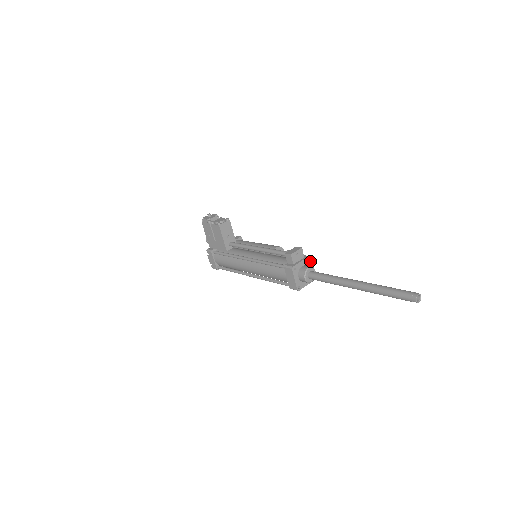
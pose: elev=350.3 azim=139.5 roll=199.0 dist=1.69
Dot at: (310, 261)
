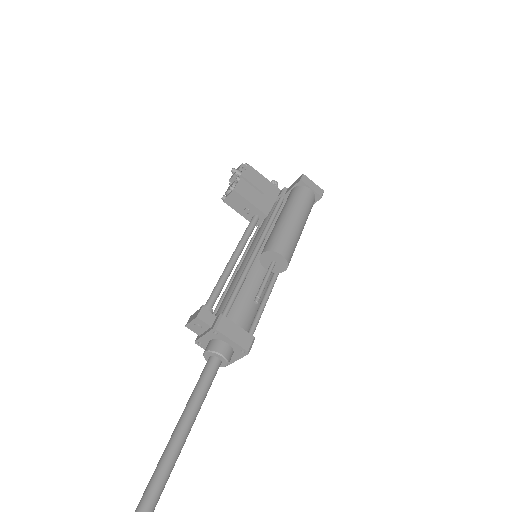
Dot at: (220, 333)
